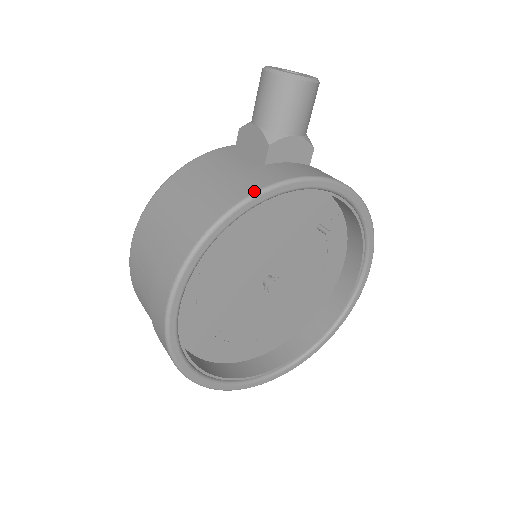
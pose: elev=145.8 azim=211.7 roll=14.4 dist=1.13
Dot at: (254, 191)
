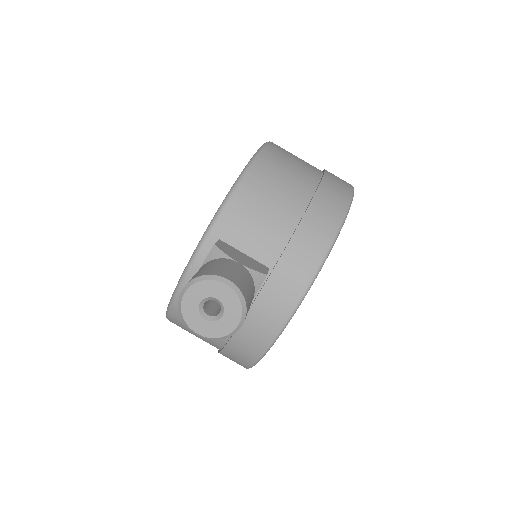
Dot at: (260, 355)
